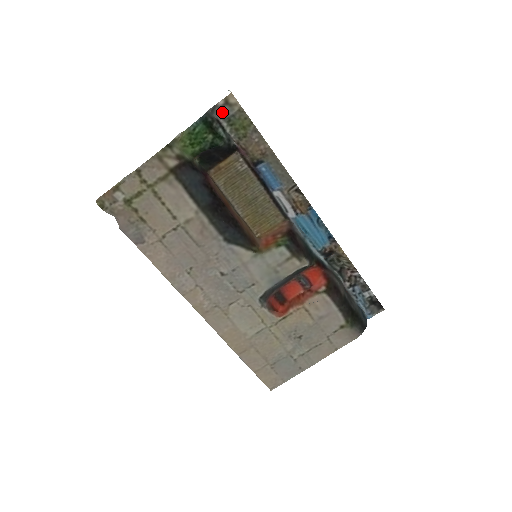
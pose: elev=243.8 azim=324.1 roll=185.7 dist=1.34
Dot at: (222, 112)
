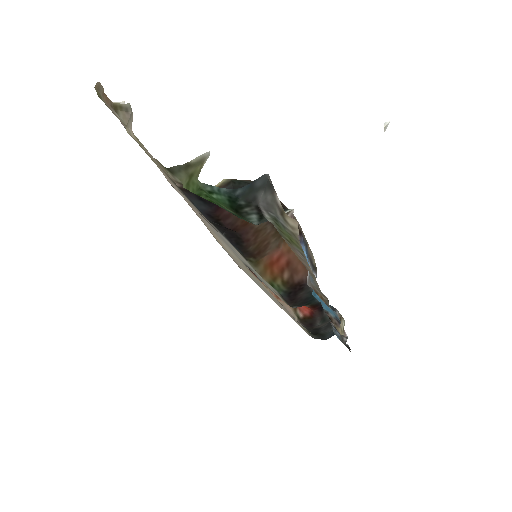
Dot at: (271, 208)
